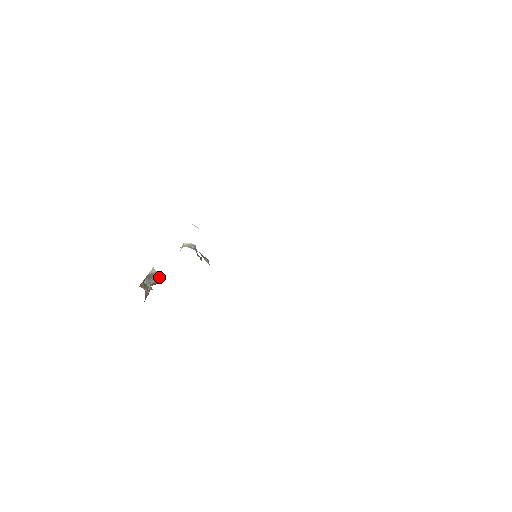
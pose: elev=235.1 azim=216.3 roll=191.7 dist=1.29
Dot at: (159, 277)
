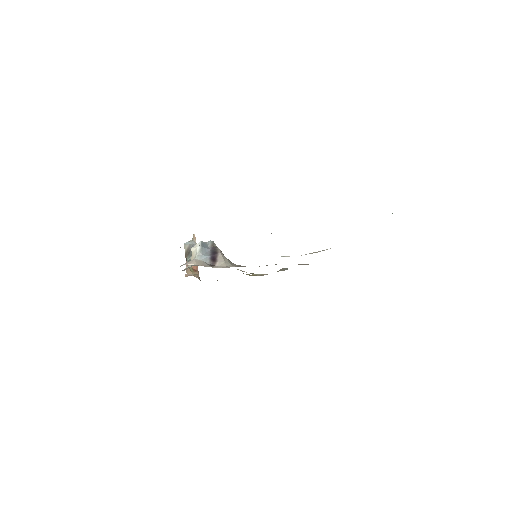
Dot at: (194, 244)
